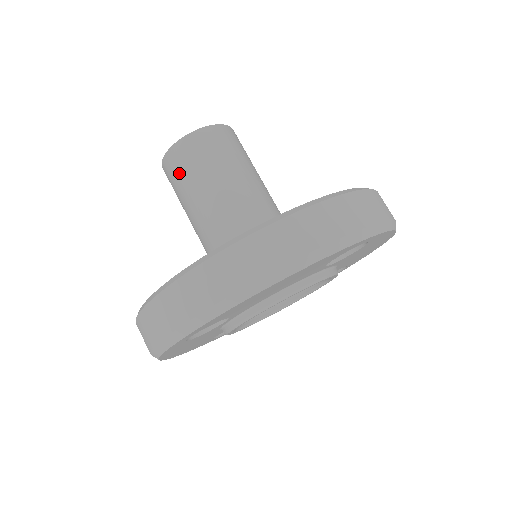
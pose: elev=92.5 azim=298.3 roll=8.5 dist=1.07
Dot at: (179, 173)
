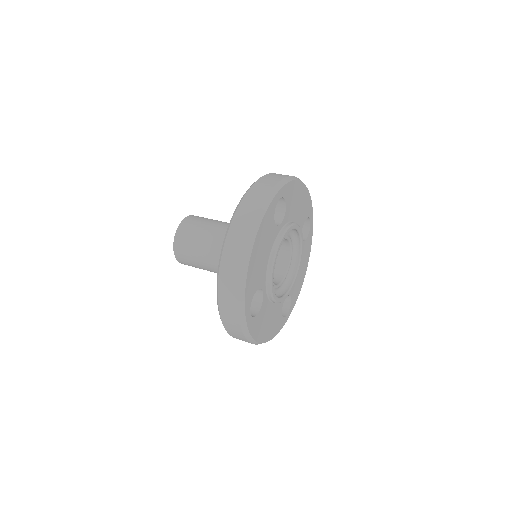
Dot at: (187, 257)
